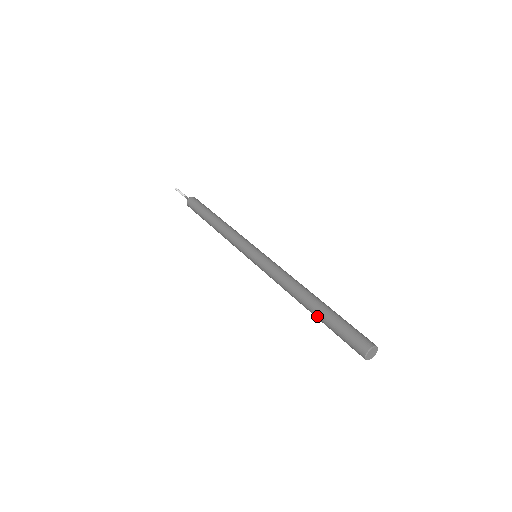
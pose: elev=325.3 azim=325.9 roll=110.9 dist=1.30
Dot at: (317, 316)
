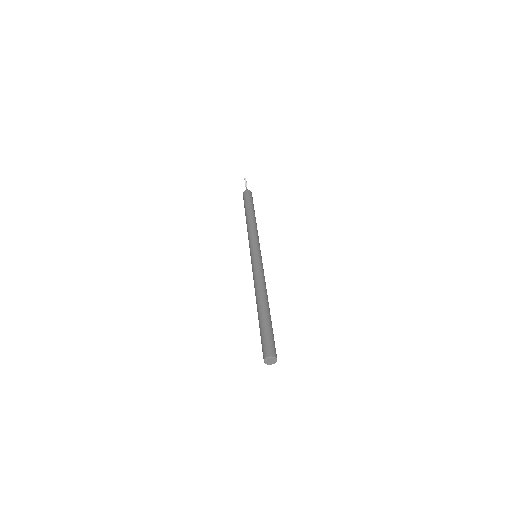
Dot at: occluded
